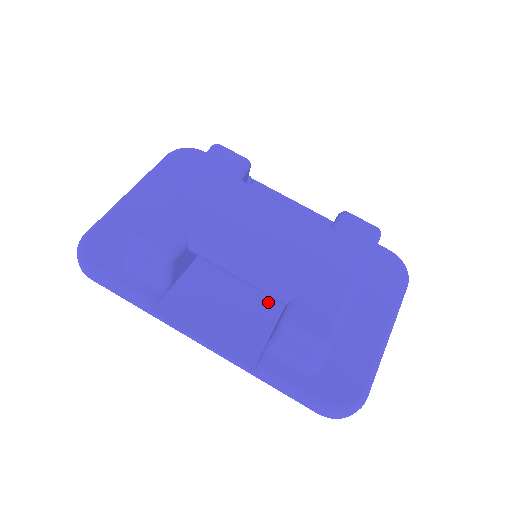
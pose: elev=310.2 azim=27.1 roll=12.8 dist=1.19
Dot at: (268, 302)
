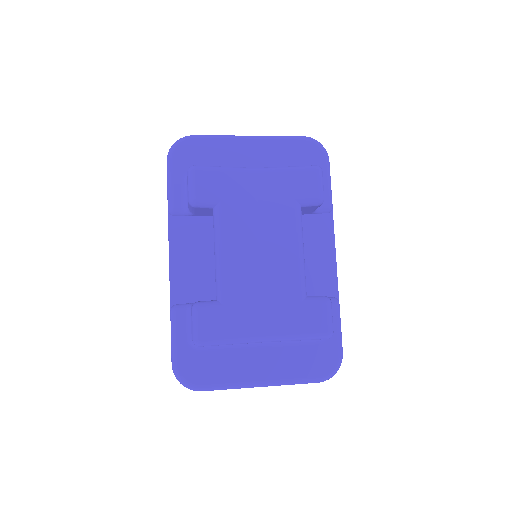
Dot at: occluded
